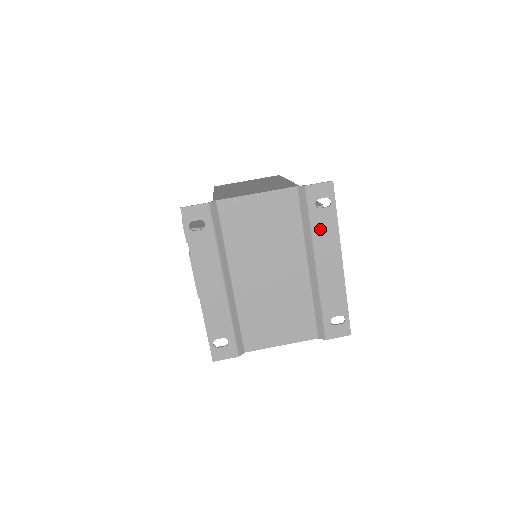
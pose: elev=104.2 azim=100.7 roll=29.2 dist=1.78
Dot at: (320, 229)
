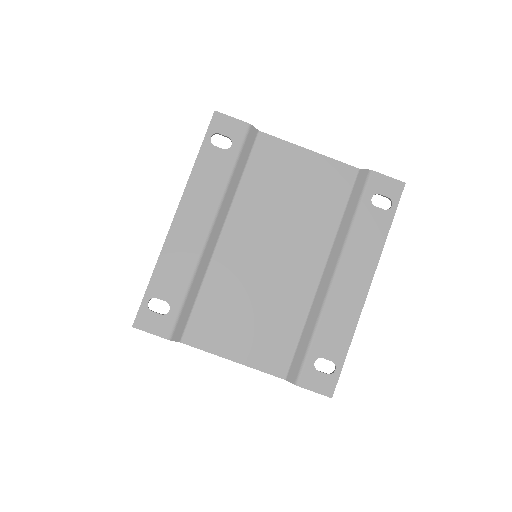
Dot at: (362, 231)
